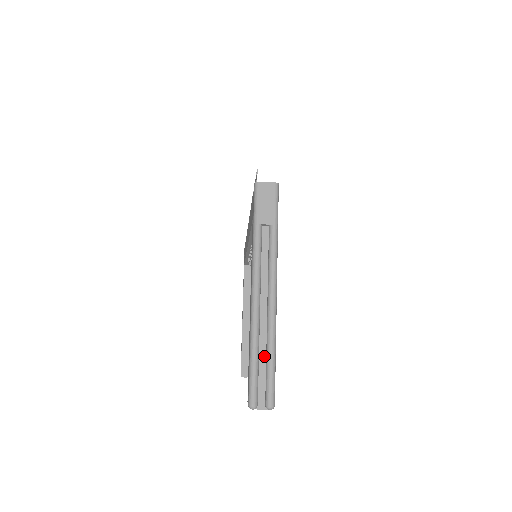
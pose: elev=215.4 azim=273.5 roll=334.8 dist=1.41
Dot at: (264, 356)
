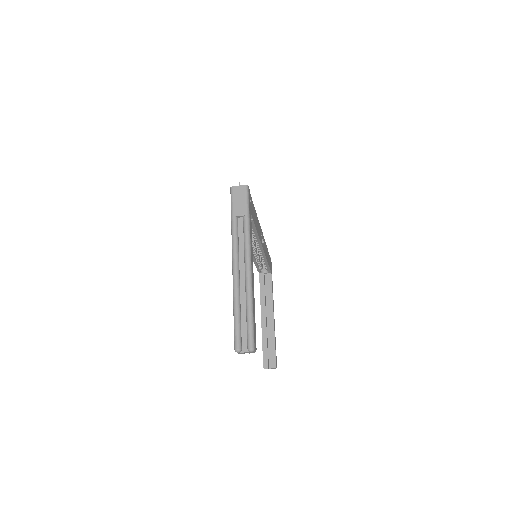
Dot at: (245, 312)
